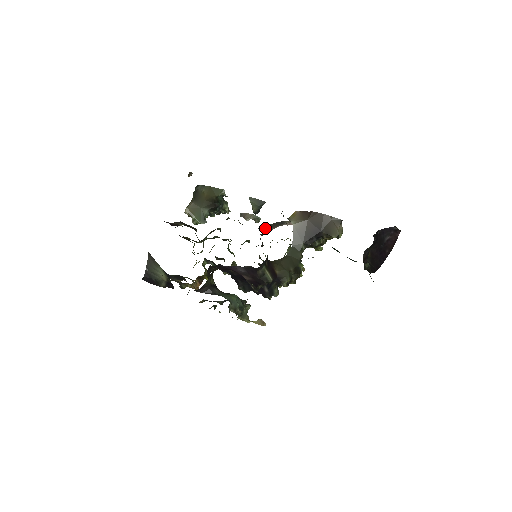
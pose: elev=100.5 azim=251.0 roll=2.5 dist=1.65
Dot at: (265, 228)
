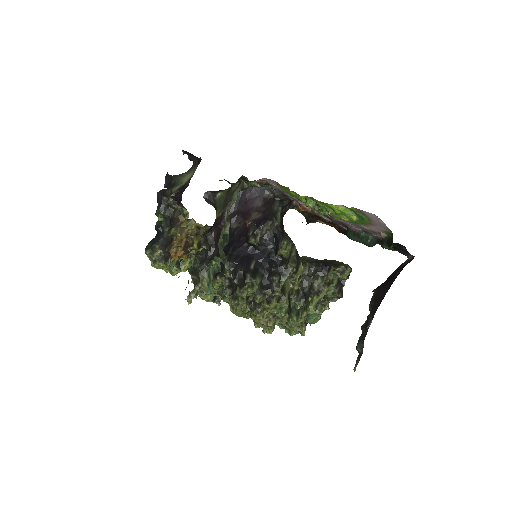
Dot at: occluded
